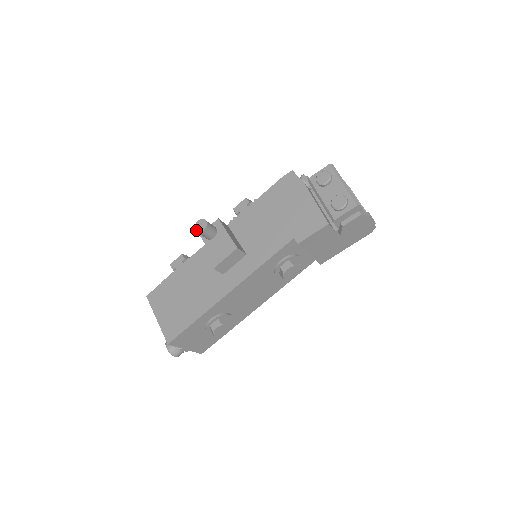
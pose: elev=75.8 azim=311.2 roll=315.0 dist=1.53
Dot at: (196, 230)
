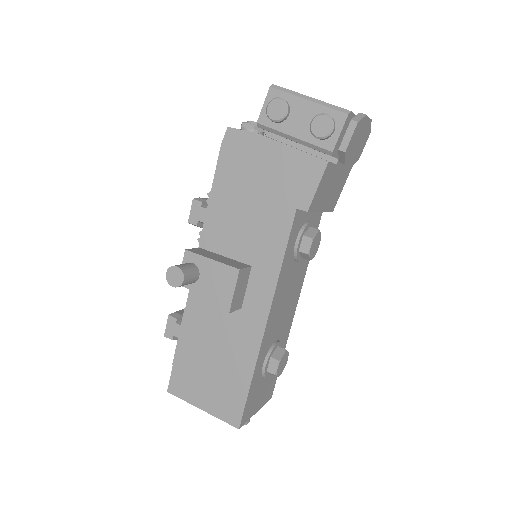
Dot at: (173, 286)
